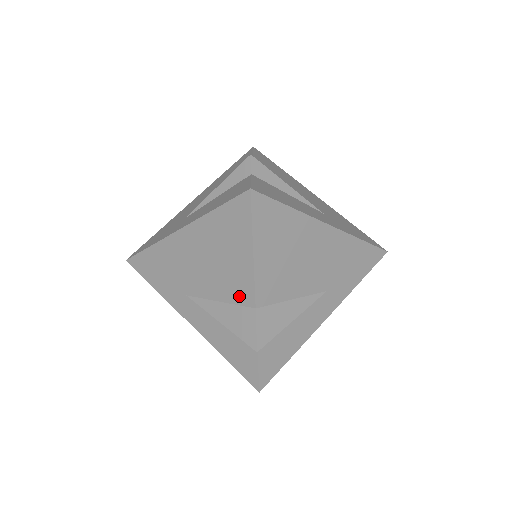
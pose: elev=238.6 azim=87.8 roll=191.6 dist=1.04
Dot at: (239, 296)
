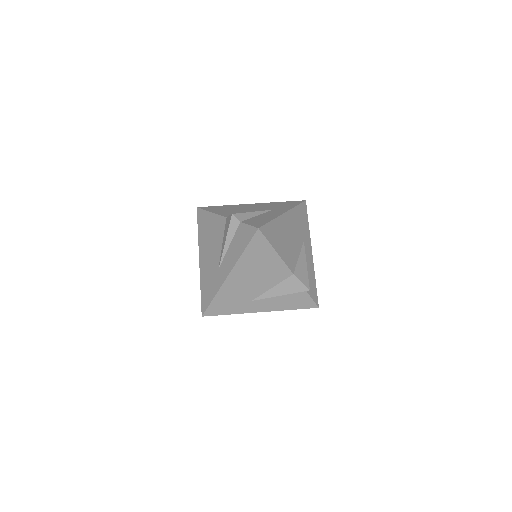
Dot at: (222, 227)
